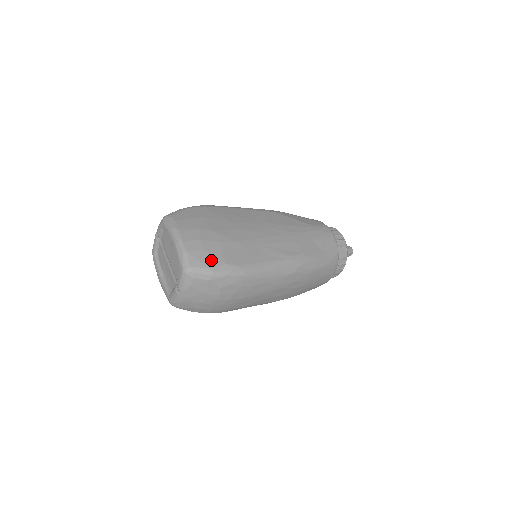
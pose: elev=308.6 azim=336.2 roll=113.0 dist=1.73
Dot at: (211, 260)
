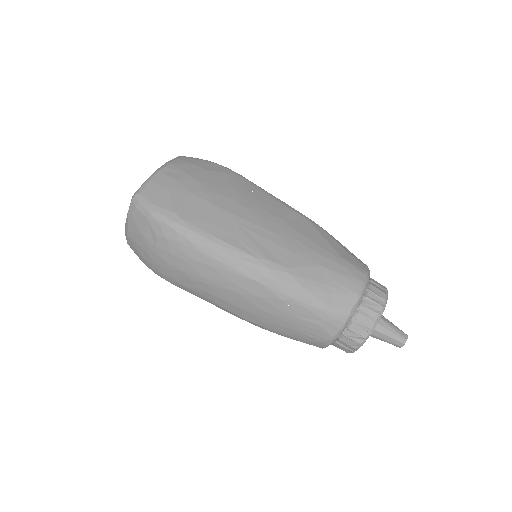
Dot at: (164, 200)
